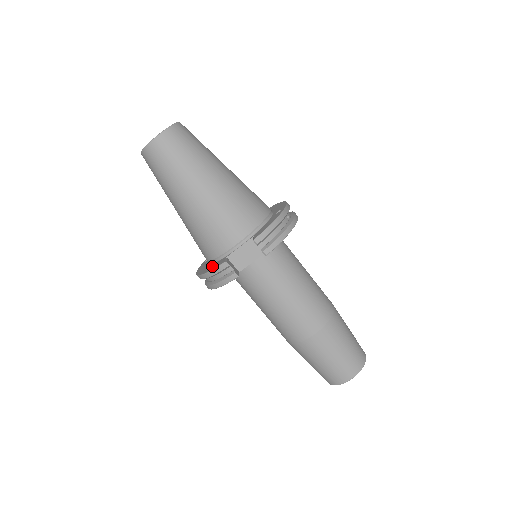
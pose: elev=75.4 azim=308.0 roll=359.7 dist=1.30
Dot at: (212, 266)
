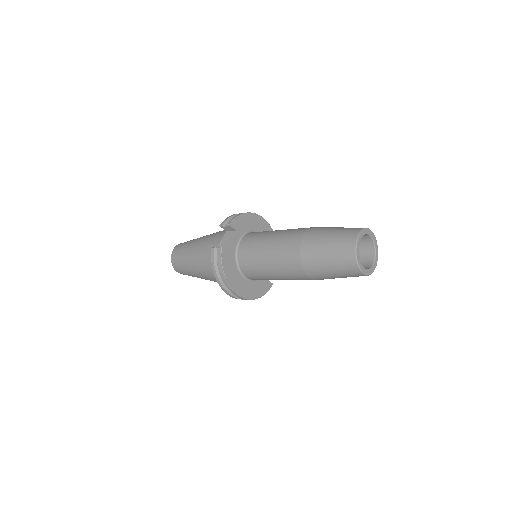
Dot at: occluded
